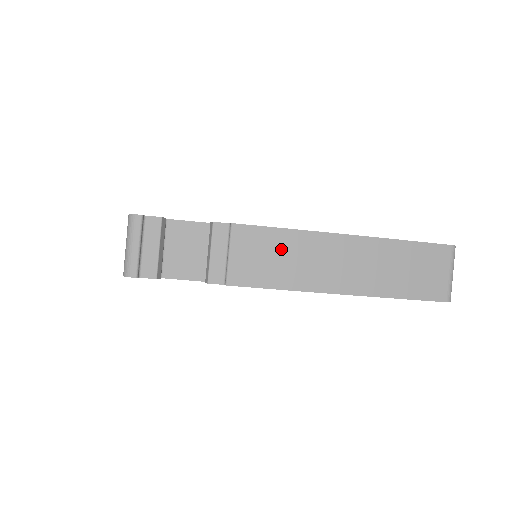
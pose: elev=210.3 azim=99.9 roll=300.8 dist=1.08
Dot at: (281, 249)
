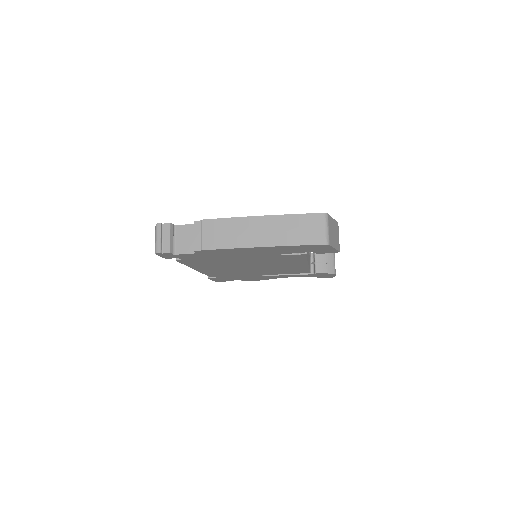
Dot at: (227, 228)
